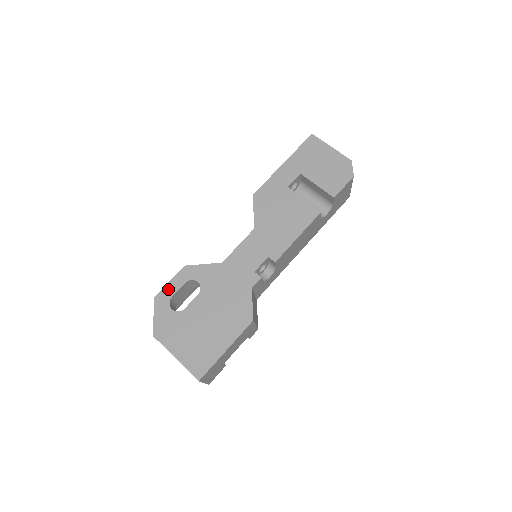
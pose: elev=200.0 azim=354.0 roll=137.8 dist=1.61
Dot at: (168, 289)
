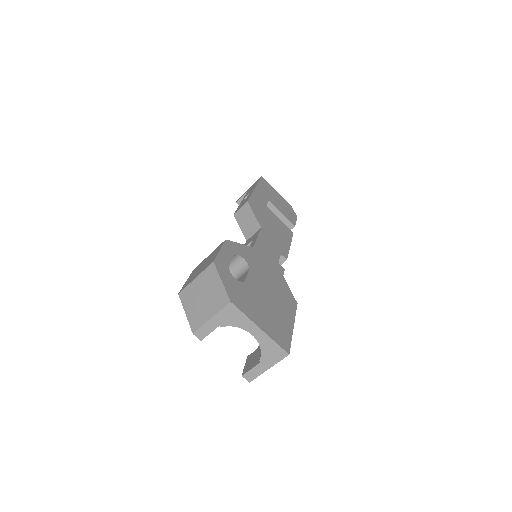
Dot at: (222, 257)
